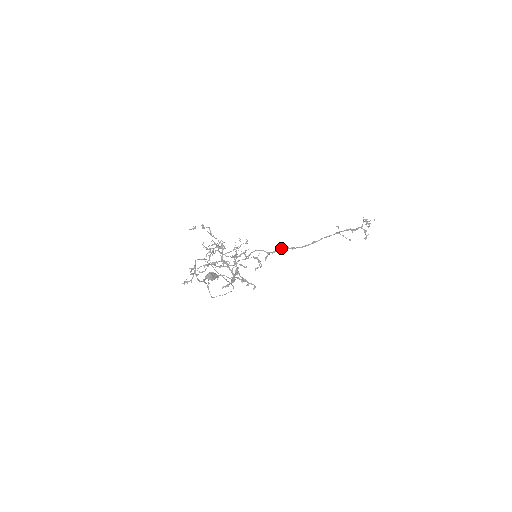
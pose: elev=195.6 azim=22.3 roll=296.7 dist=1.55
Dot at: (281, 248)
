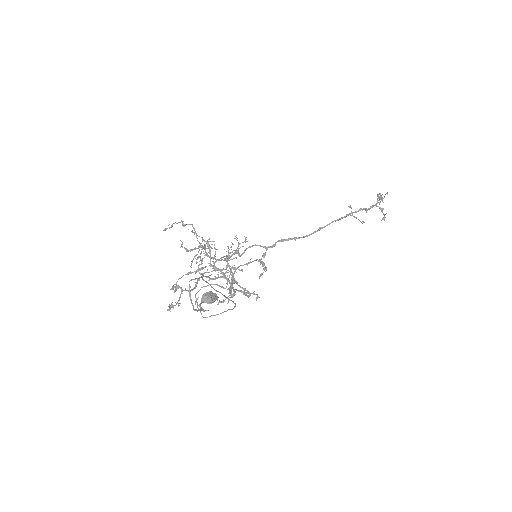
Dot at: (281, 240)
